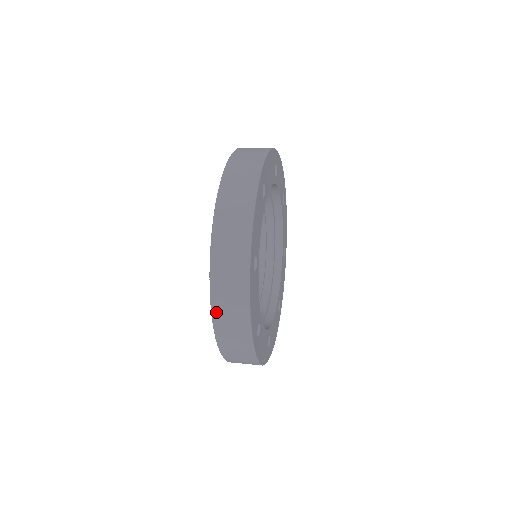
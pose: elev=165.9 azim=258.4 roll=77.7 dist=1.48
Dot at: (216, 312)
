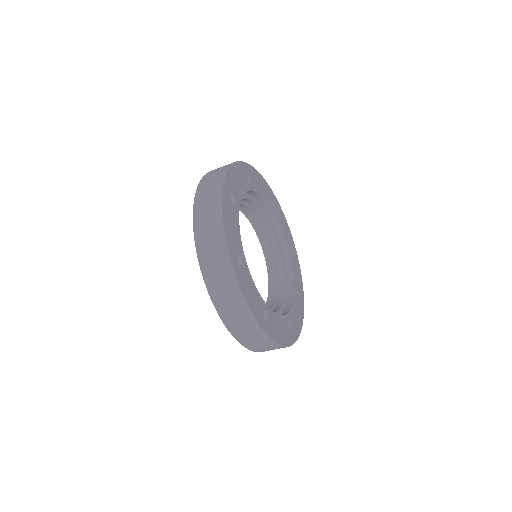
Dot at: (219, 309)
